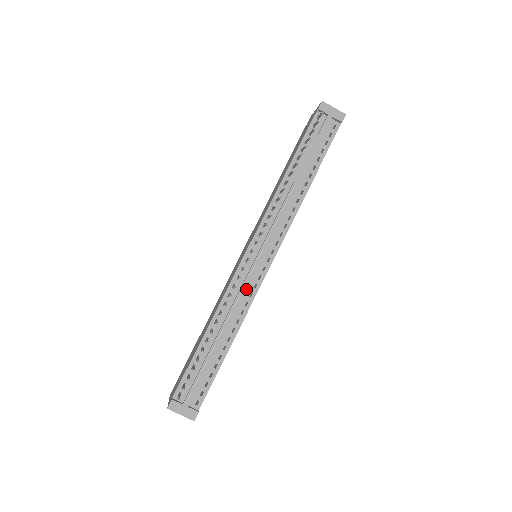
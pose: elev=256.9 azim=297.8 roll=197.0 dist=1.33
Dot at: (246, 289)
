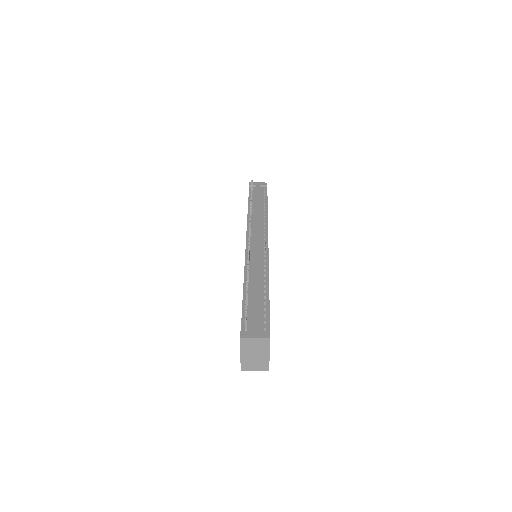
Dot at: (259, 257)
